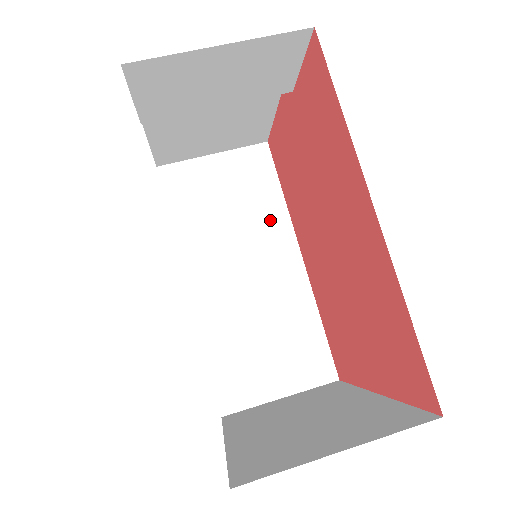
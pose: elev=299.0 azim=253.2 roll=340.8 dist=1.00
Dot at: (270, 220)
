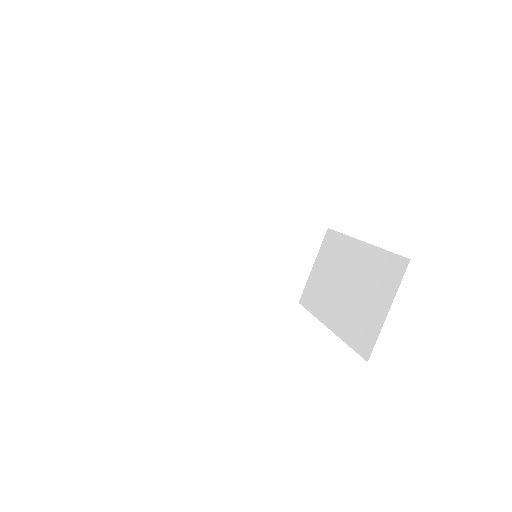
Dot at: (214, 203)
